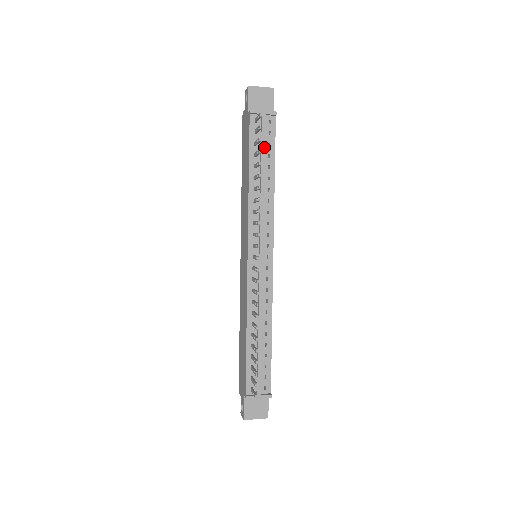
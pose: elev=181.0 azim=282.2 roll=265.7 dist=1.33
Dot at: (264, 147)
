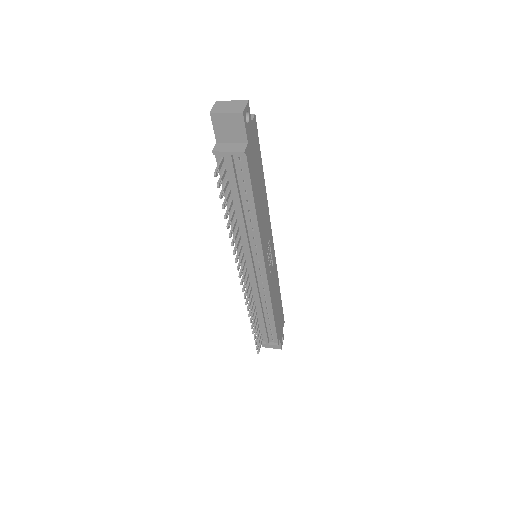
Dot at: (236, 187)
